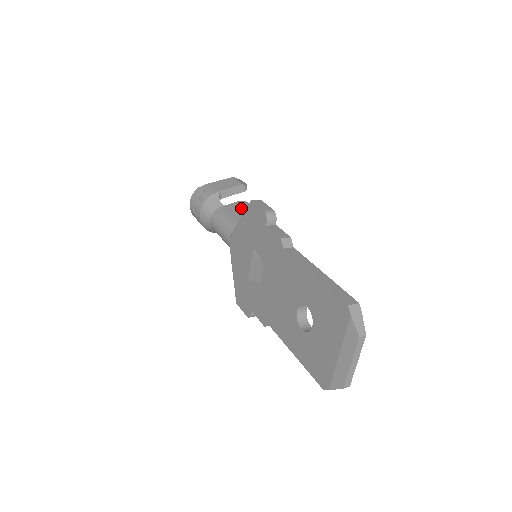
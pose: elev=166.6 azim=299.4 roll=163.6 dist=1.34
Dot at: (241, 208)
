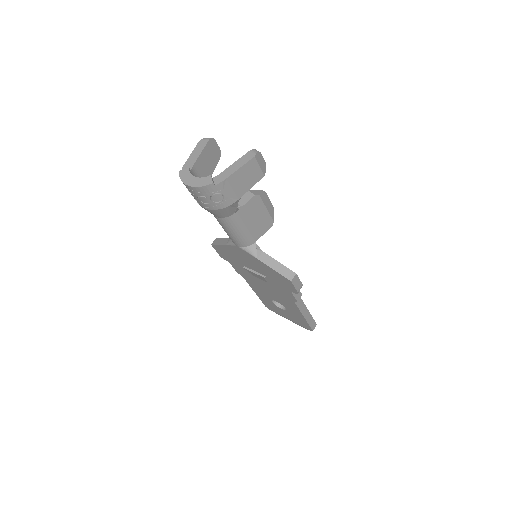
Dot at: (256, 212)
